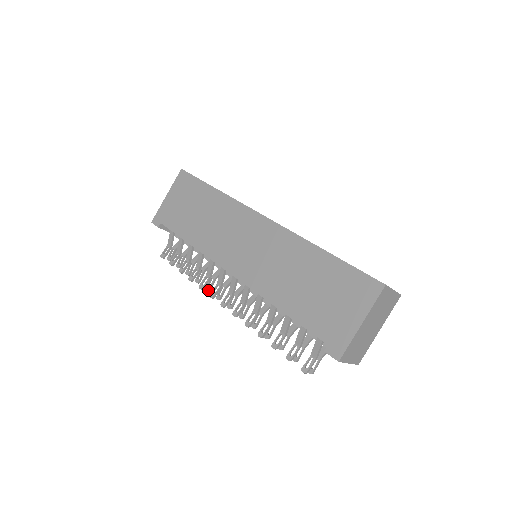
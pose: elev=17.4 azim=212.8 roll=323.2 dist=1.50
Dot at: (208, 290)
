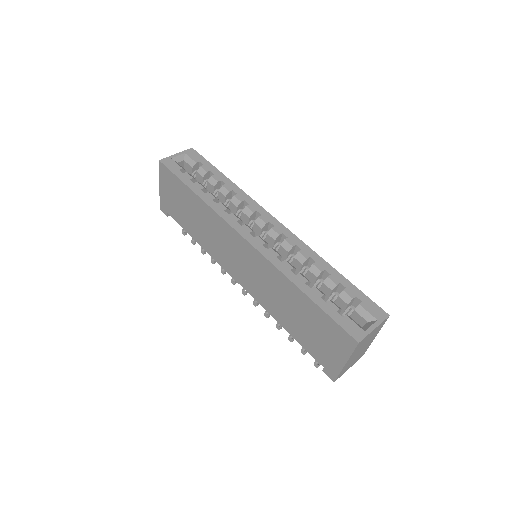
Dot at: occluded
